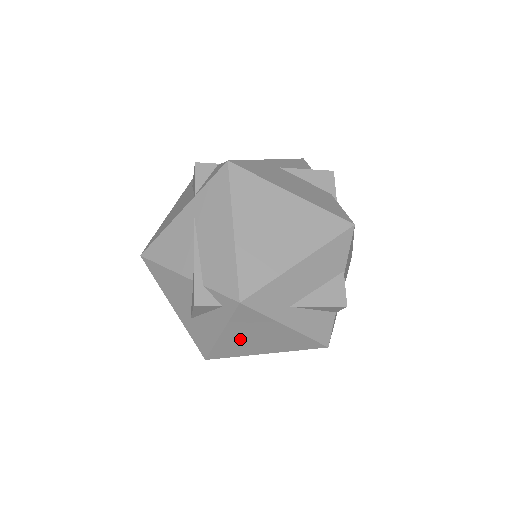
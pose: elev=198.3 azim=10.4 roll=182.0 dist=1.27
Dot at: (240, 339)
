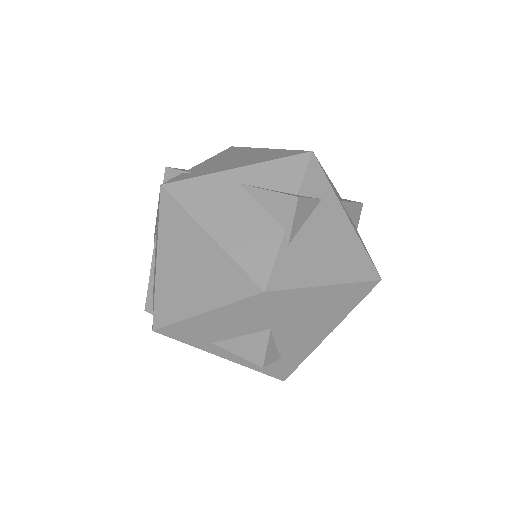
Dot at: occluded
